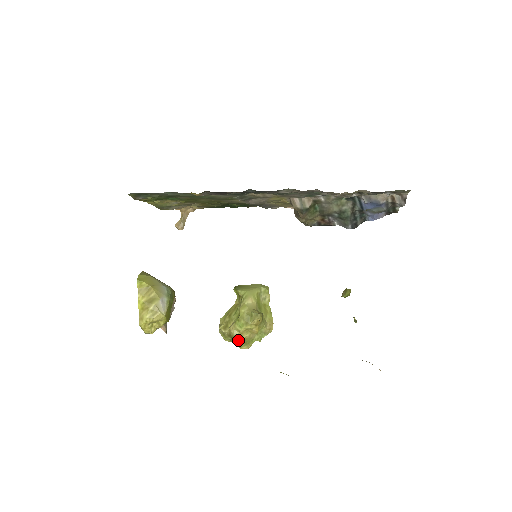
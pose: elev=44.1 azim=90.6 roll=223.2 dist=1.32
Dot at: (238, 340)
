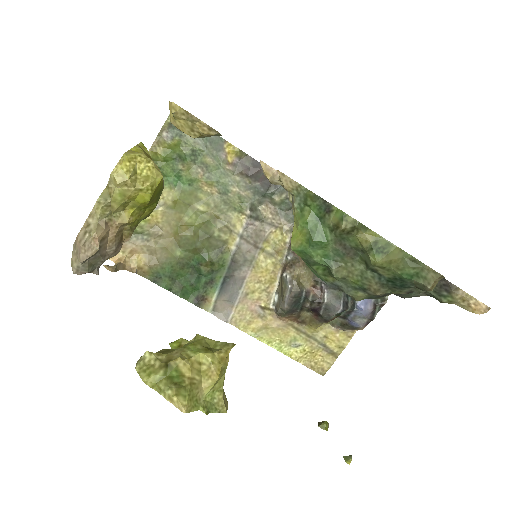
Dot at: (177, 380)
